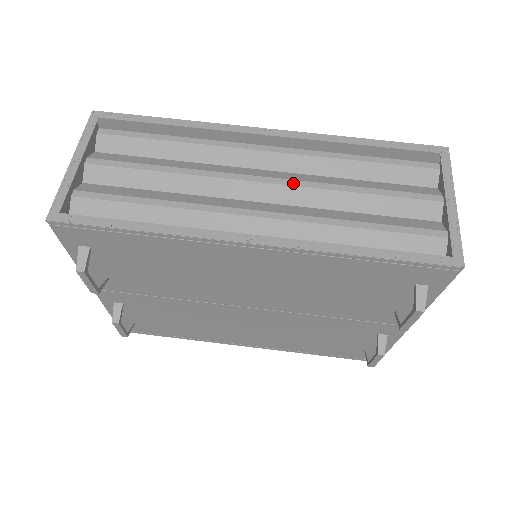
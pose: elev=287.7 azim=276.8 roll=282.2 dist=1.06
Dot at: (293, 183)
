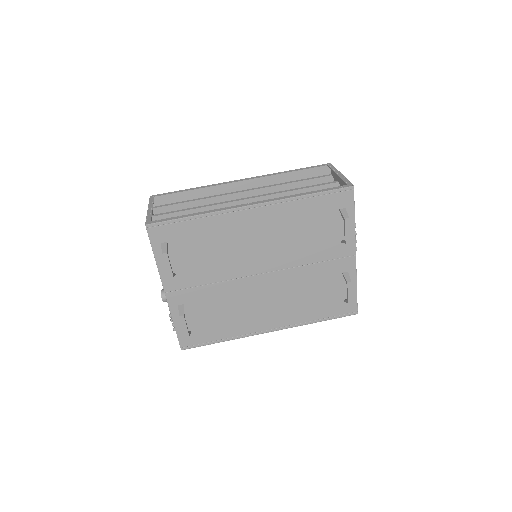
Dot at: (262, 195)
